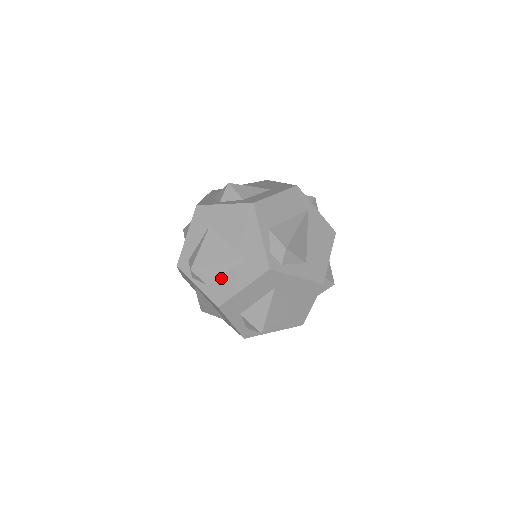
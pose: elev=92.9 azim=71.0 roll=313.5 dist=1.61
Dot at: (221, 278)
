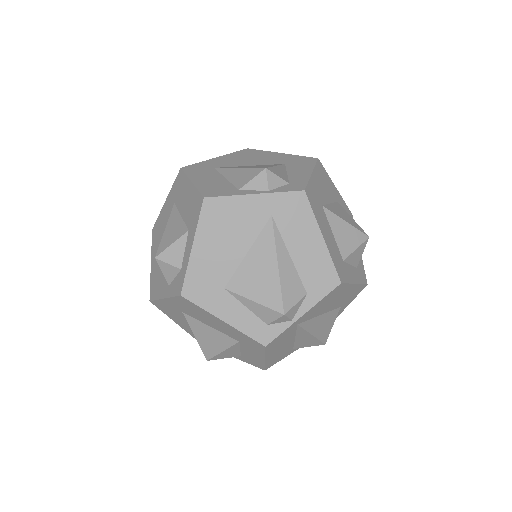
Dot at: occluded
